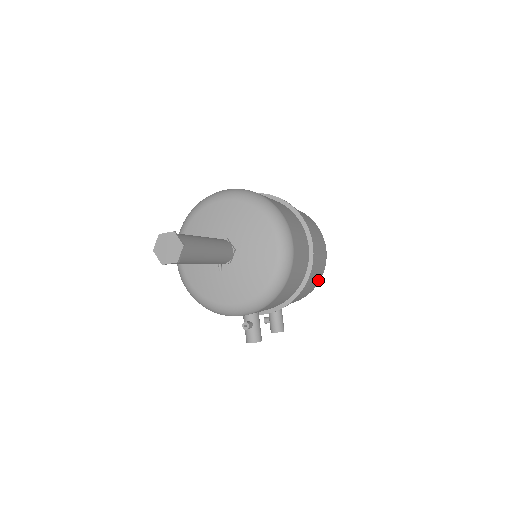
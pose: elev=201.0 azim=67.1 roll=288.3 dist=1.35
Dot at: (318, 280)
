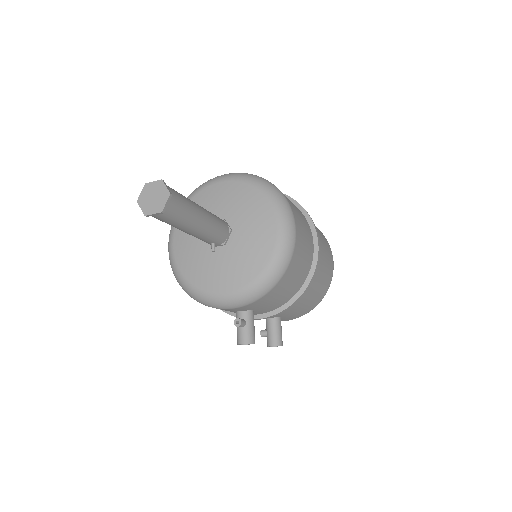
Dot at: (323, 293)
